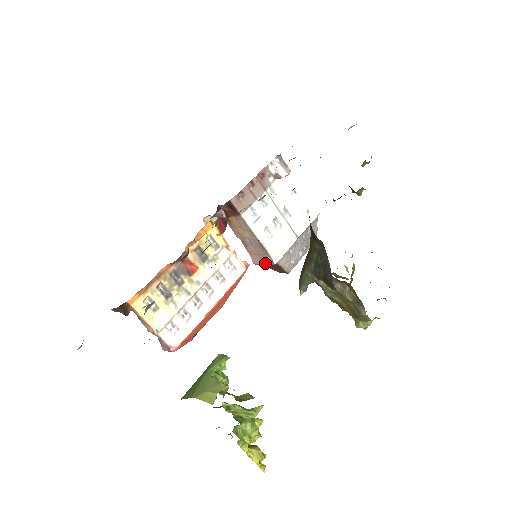
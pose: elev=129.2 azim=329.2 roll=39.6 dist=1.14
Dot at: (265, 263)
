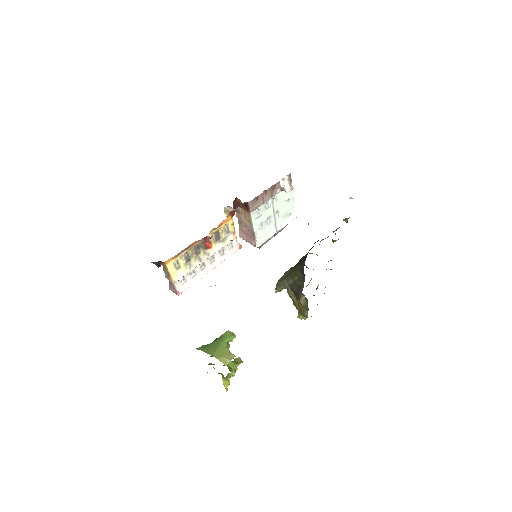
Dot at: (249, 242)
